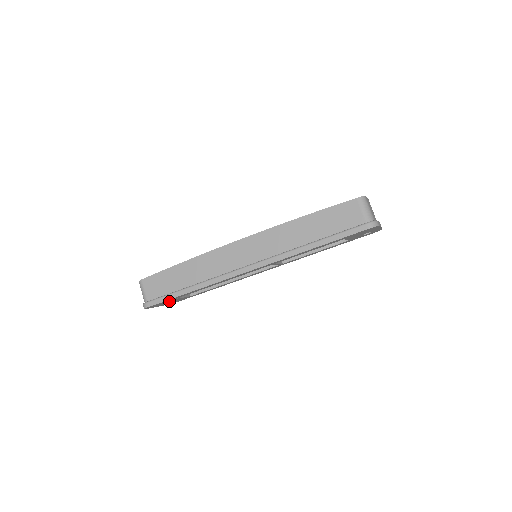
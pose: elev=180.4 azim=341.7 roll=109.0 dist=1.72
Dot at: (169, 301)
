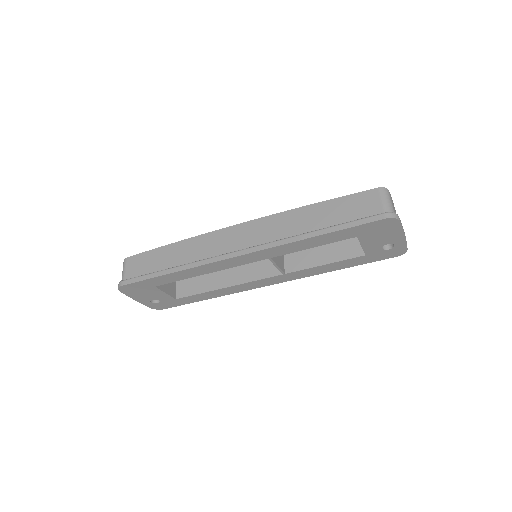
Dot at: (148, 290)
